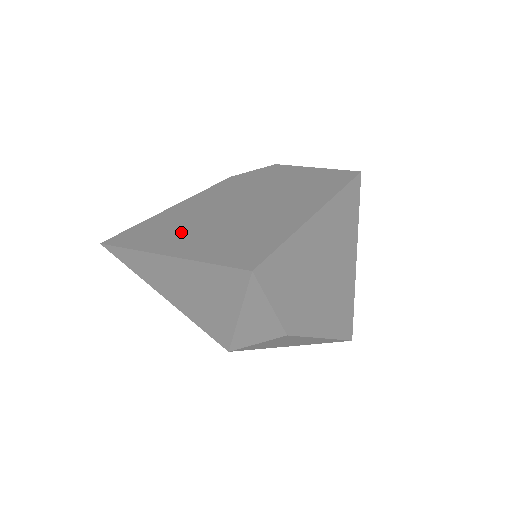
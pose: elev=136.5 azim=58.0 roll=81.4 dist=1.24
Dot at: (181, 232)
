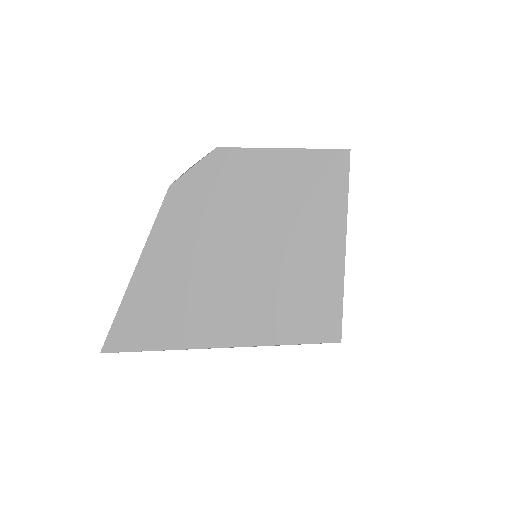
Dot at: (200, 308)
